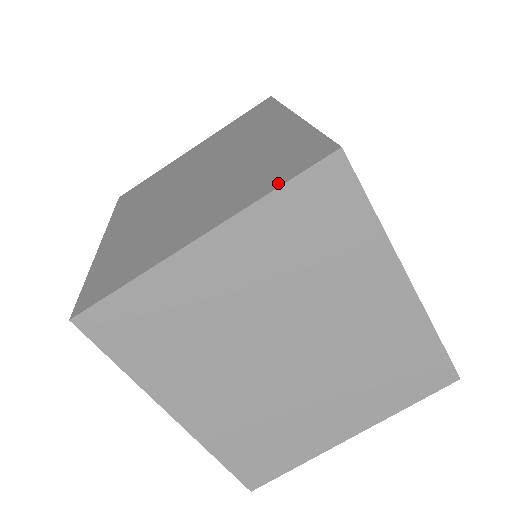
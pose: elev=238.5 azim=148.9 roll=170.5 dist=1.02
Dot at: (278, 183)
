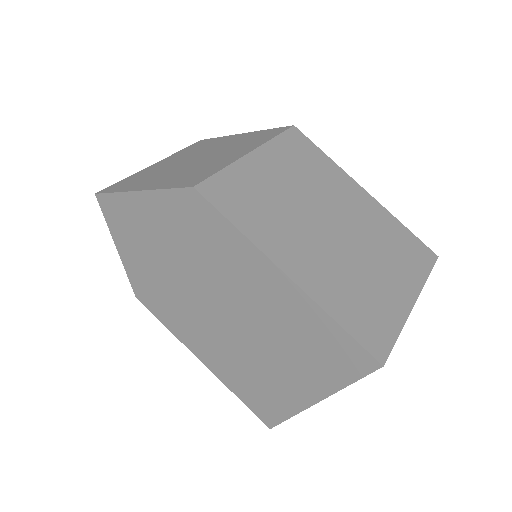
Dot at: (426, 272)
